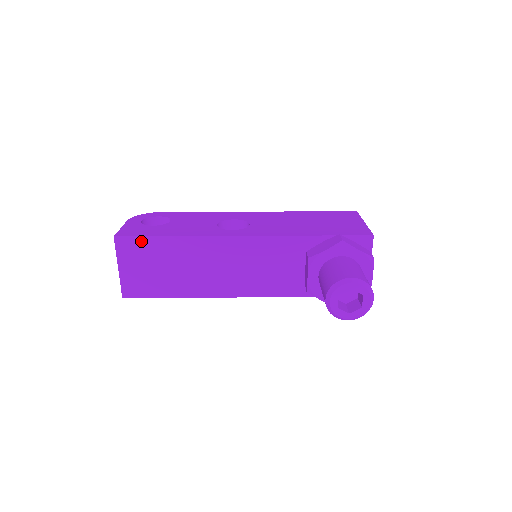
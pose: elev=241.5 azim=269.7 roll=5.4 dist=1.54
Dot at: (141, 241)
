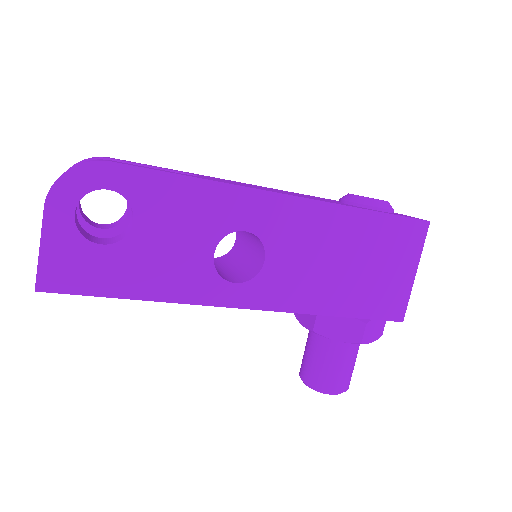
Dot at: (85, 293)
